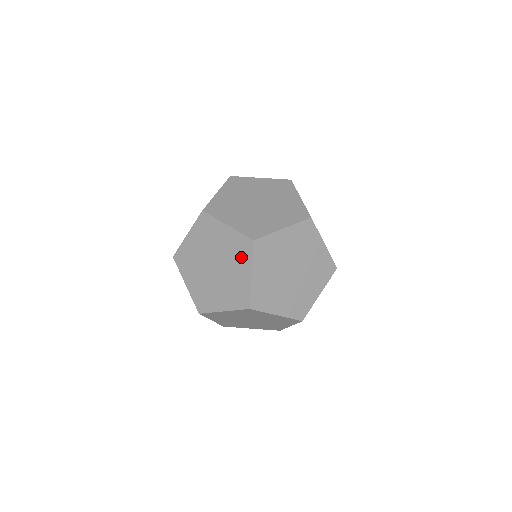
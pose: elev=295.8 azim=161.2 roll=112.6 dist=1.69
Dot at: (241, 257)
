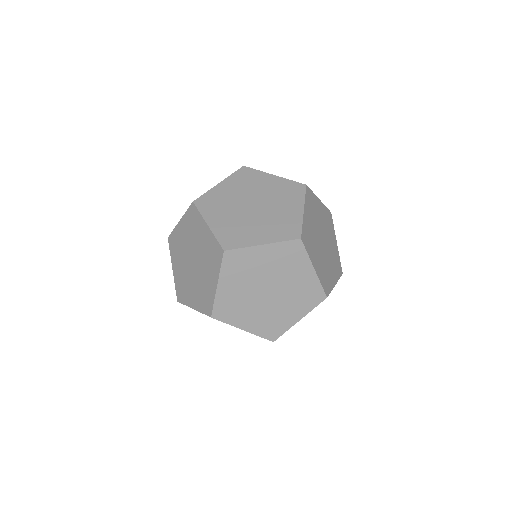
Dot at: (212, 263)
